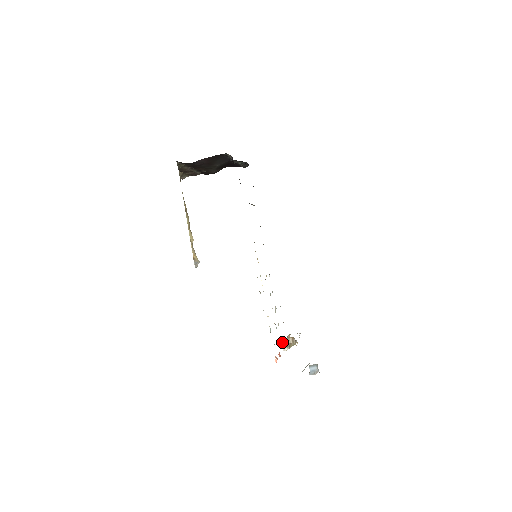
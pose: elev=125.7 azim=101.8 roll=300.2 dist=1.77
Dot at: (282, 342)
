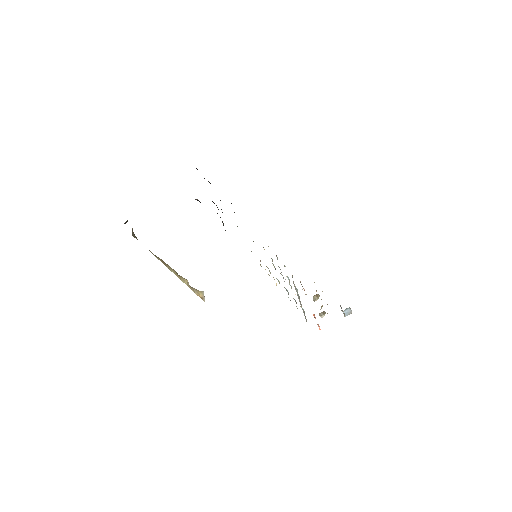
Dot at: (319, 314)
